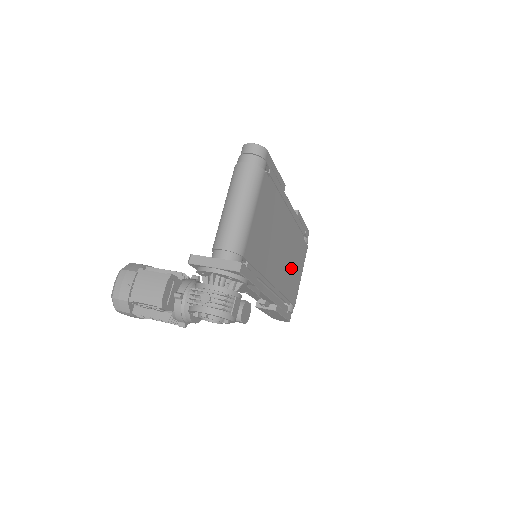
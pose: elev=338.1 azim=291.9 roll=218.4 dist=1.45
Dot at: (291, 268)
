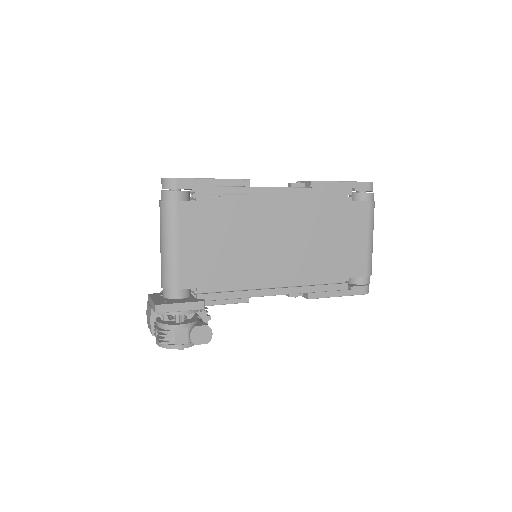
Dot at: (324, 246)
